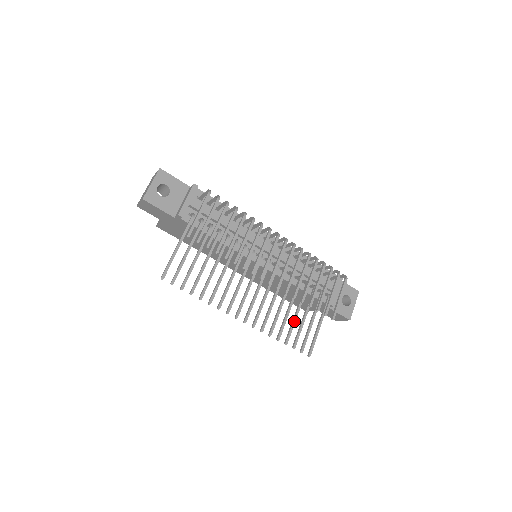
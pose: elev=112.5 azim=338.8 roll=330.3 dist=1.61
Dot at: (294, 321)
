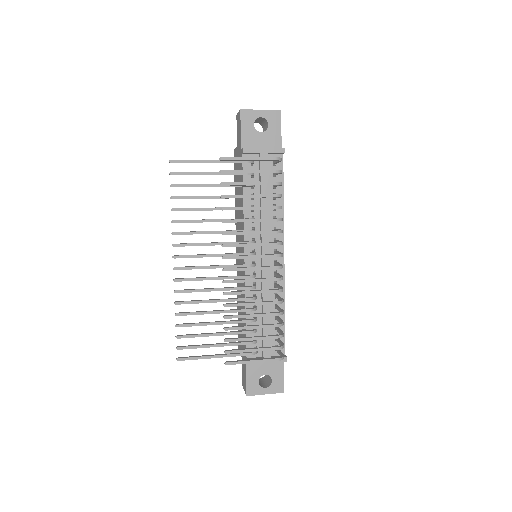
Dot at: (205, 324)
